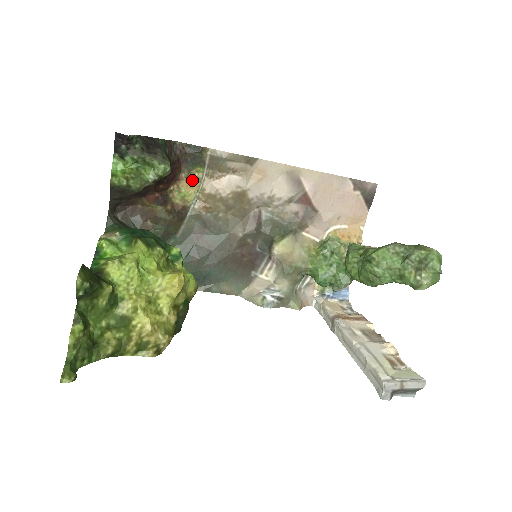
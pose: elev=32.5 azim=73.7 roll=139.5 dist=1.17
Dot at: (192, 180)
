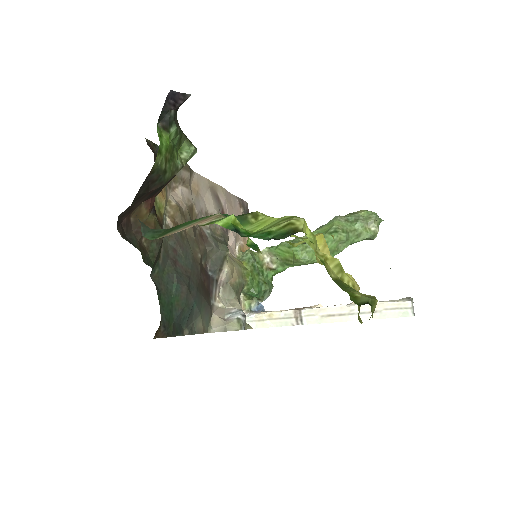
Dot at: occluded
